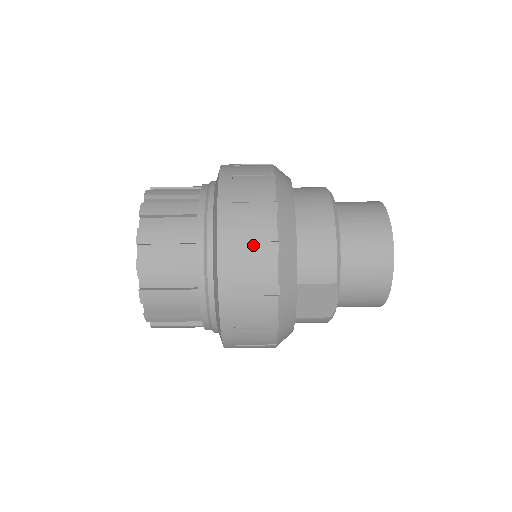
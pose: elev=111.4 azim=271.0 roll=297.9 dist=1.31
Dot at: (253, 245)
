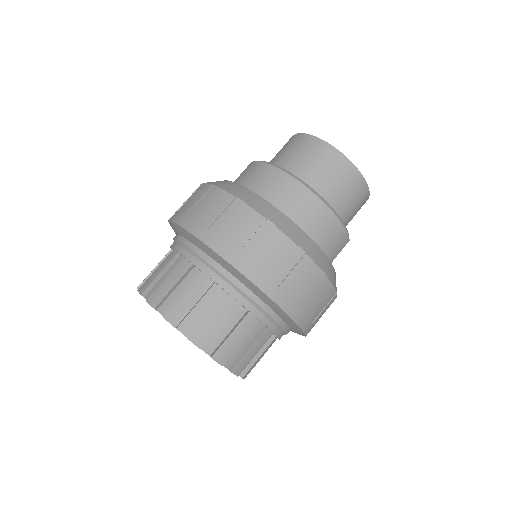
Dot at: (310, 291)
